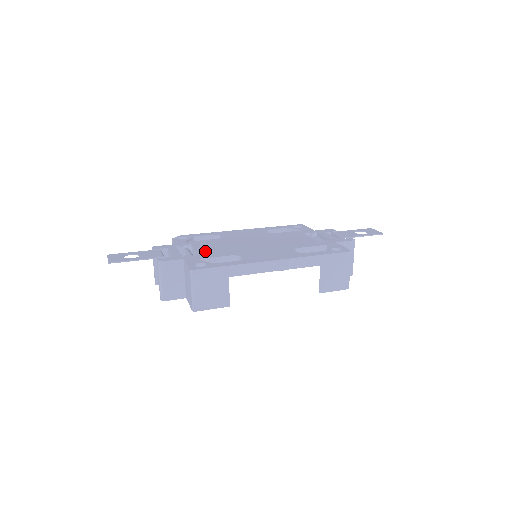
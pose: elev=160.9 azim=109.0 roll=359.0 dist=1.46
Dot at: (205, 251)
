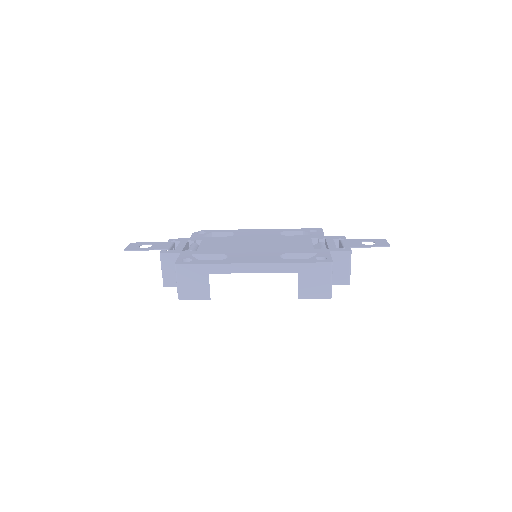
Dot at: (205, 248)
